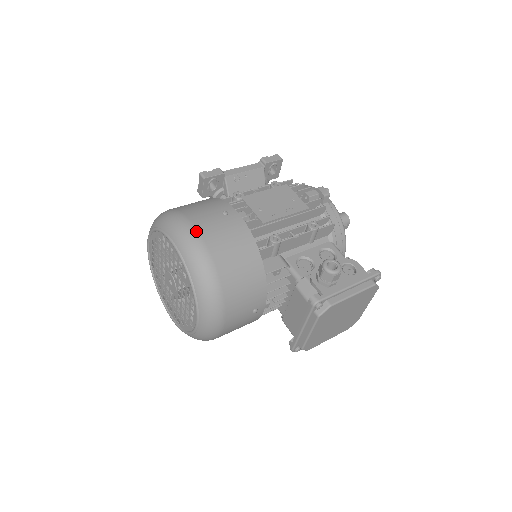
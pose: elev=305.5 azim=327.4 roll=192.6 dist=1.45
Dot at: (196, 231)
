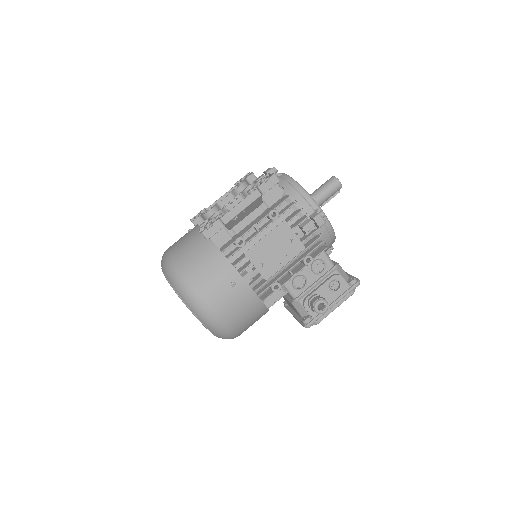
Dot at: (213, 312)
